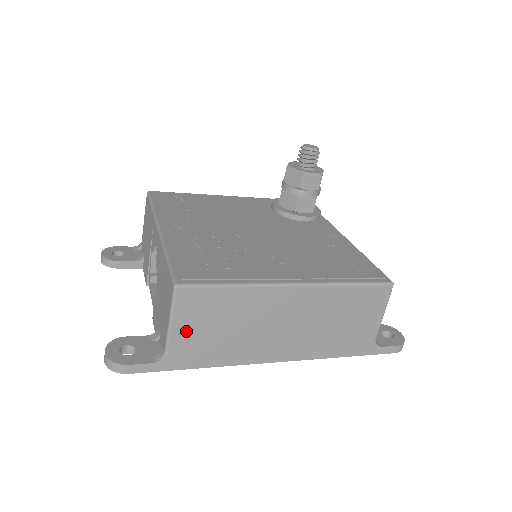
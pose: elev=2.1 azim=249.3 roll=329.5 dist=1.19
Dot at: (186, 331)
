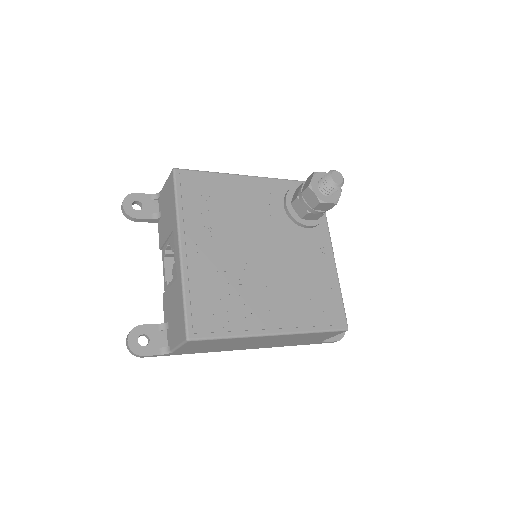
Dot at: (188, 348)
